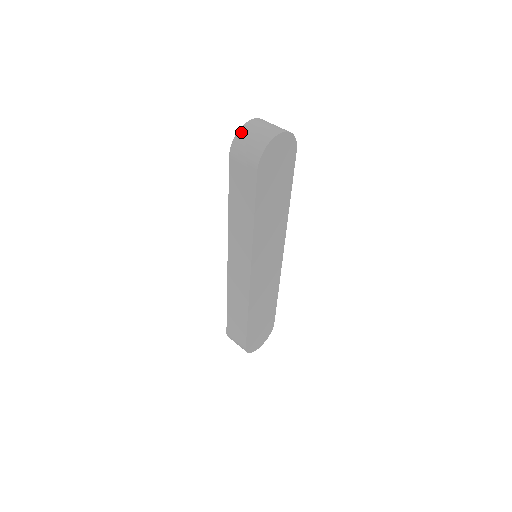
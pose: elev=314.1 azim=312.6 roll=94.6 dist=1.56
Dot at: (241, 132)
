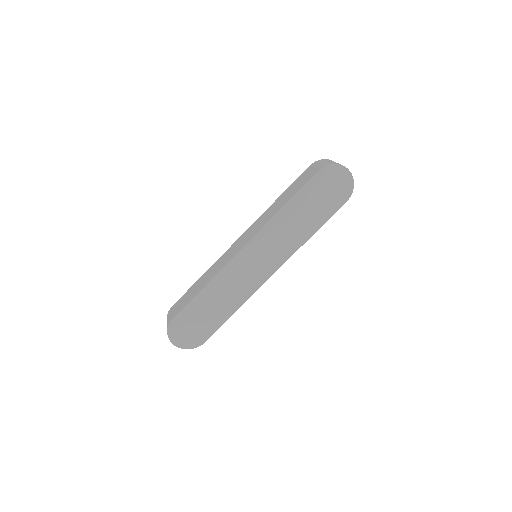
Dot at: occluded
